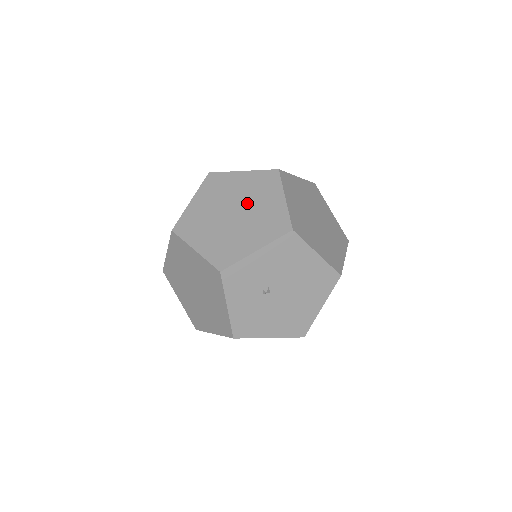
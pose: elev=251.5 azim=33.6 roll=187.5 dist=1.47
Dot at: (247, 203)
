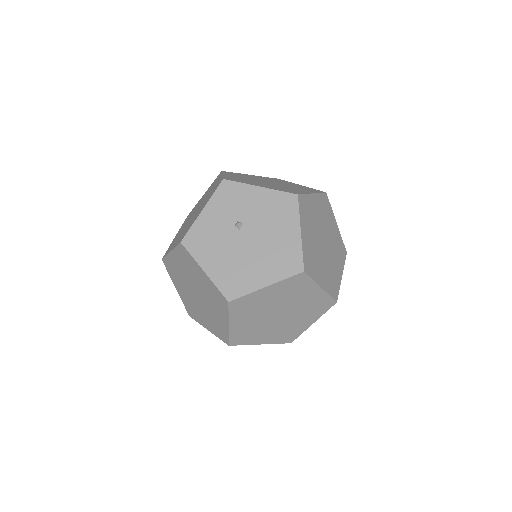
Dot at: (285, 185)
